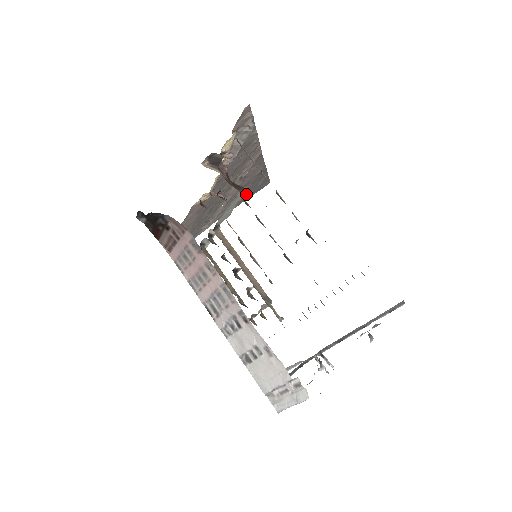
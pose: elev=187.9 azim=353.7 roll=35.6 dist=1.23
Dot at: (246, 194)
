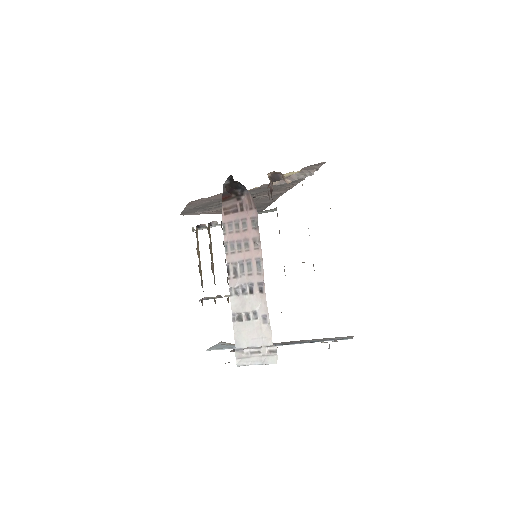
Dot at: occluded
